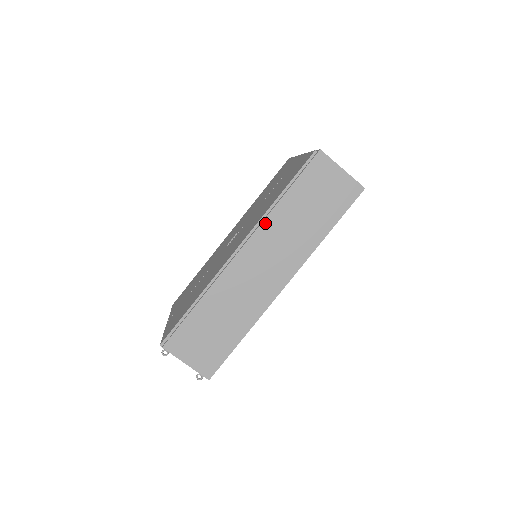
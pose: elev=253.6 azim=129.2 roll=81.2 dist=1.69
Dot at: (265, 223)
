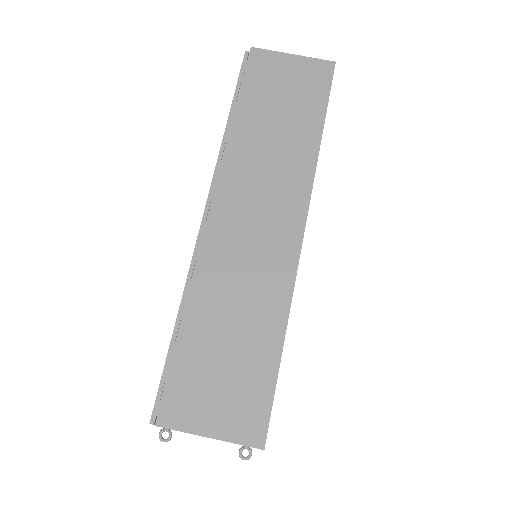
Dot at: (227, 160)
